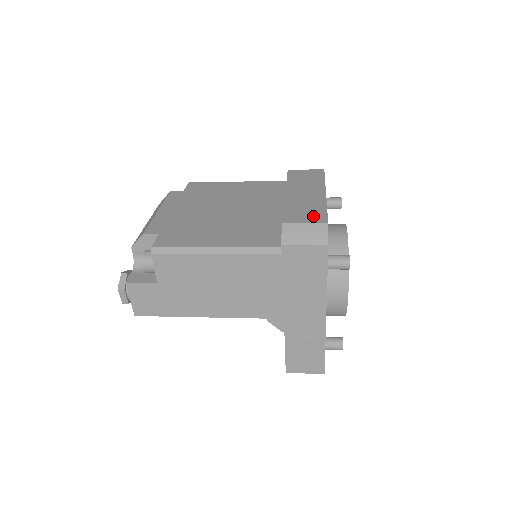
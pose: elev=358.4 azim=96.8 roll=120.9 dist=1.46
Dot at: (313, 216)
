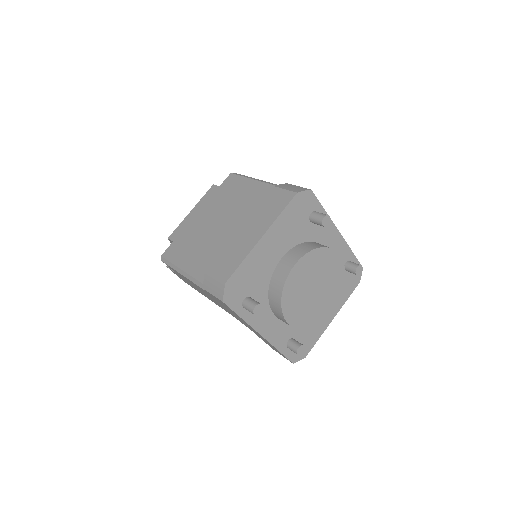
Dot at: (225, 270)
